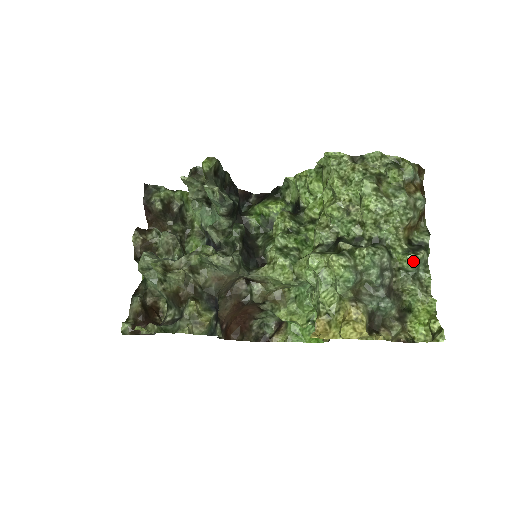
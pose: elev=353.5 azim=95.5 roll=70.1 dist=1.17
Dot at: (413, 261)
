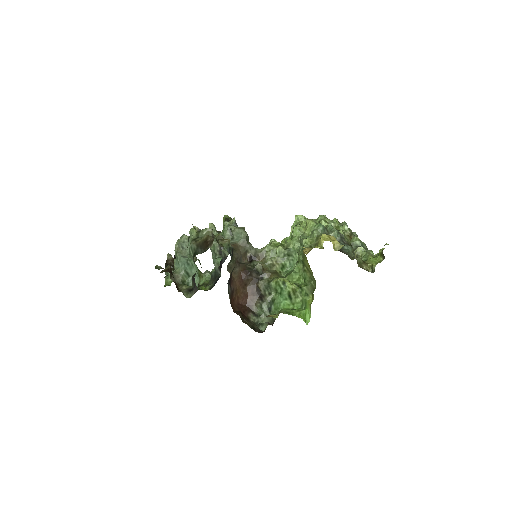
Dot at: (358, 238)
